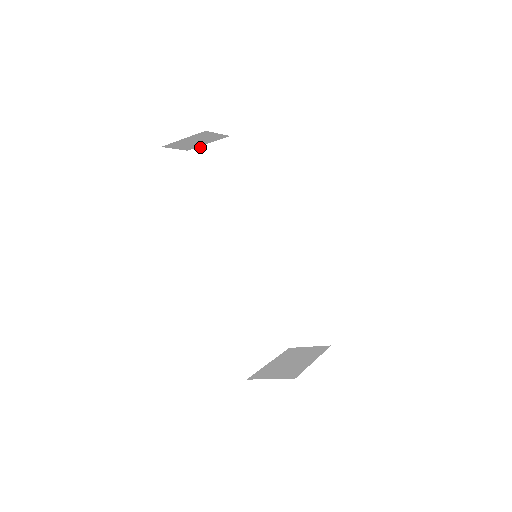
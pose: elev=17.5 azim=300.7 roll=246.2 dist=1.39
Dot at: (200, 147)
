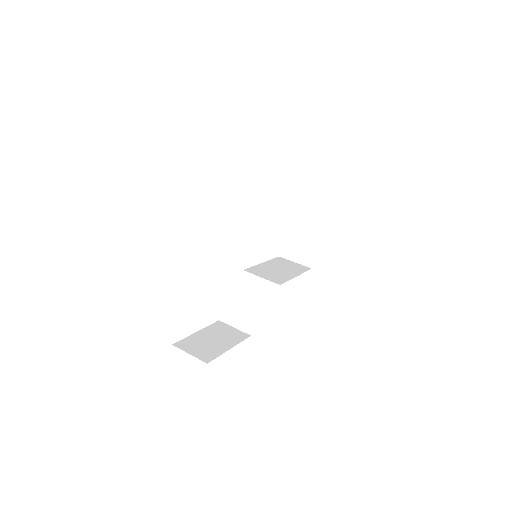
Dot at: occluded
